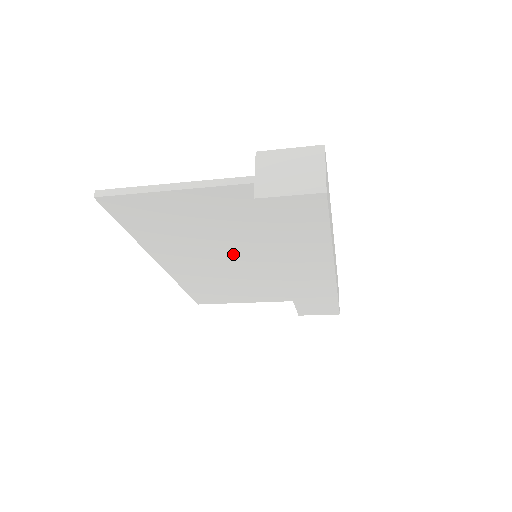
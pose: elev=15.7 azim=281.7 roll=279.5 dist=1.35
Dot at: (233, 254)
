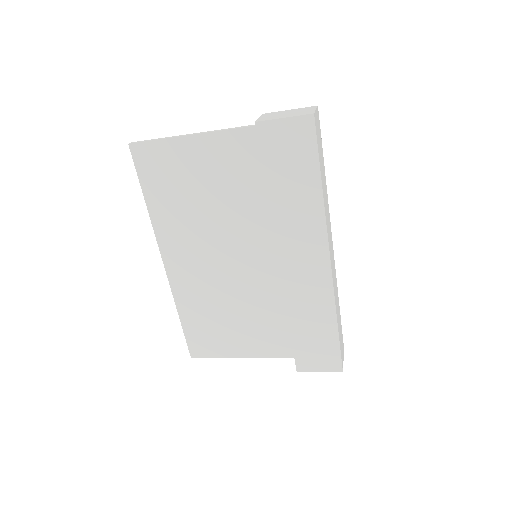
Dot at: (234, 247)
